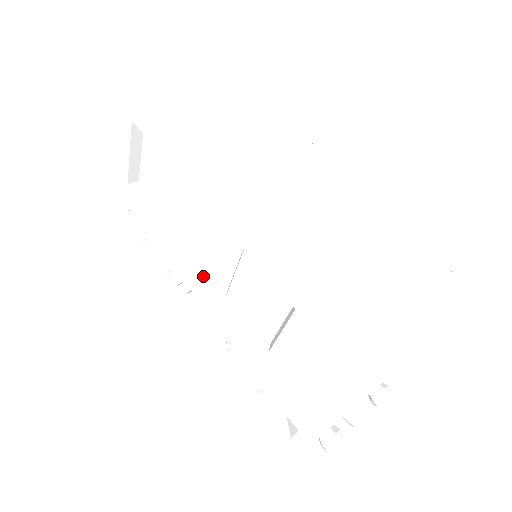
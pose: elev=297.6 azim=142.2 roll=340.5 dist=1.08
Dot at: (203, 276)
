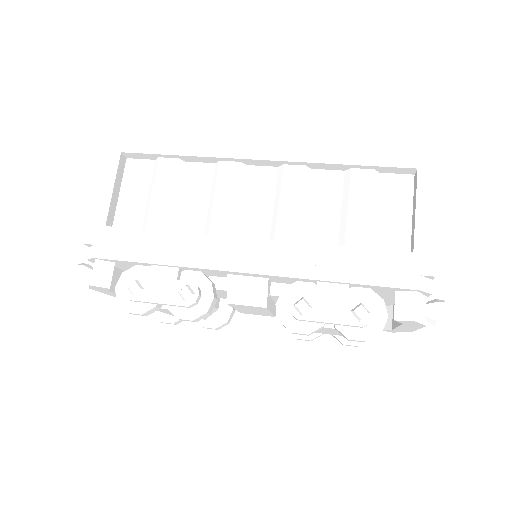
Dot at: (242, 238)
